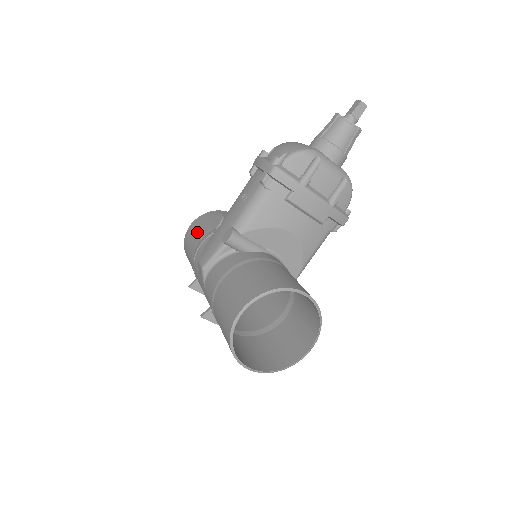
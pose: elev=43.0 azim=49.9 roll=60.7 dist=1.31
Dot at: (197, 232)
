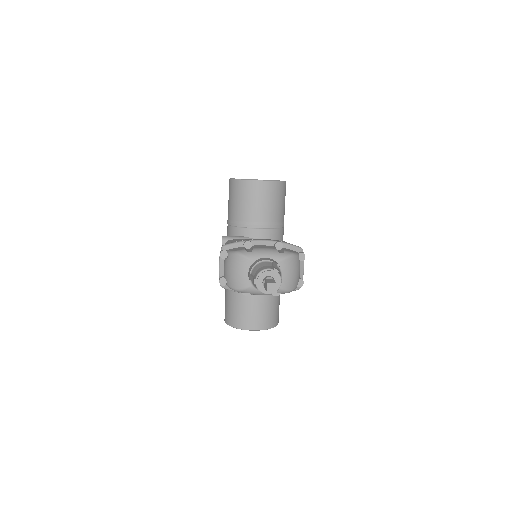
Dot at: (228, 203)
